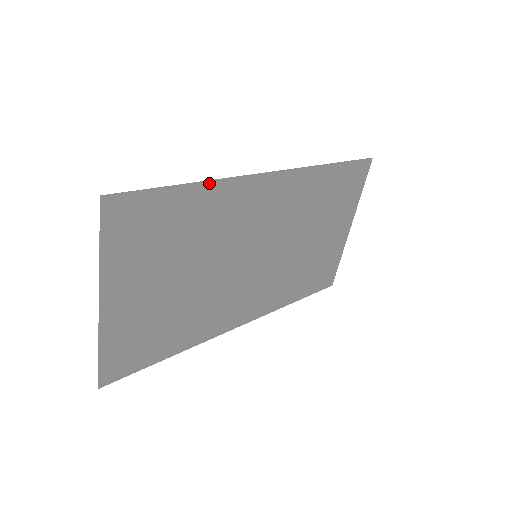
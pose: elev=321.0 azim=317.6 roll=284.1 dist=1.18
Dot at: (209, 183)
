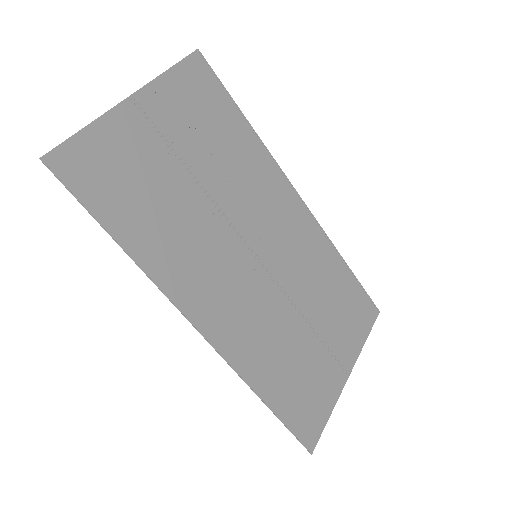
Dot at: (257, 137)
